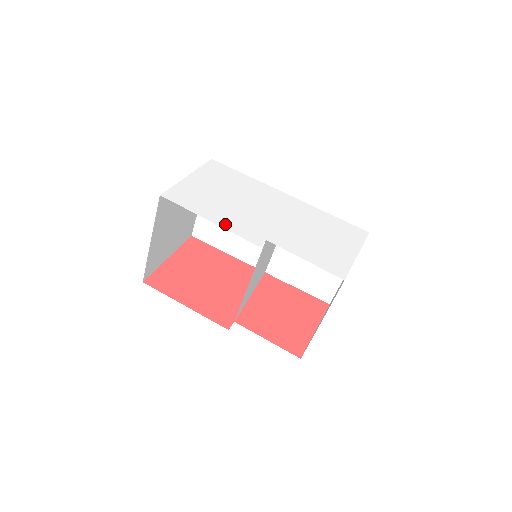
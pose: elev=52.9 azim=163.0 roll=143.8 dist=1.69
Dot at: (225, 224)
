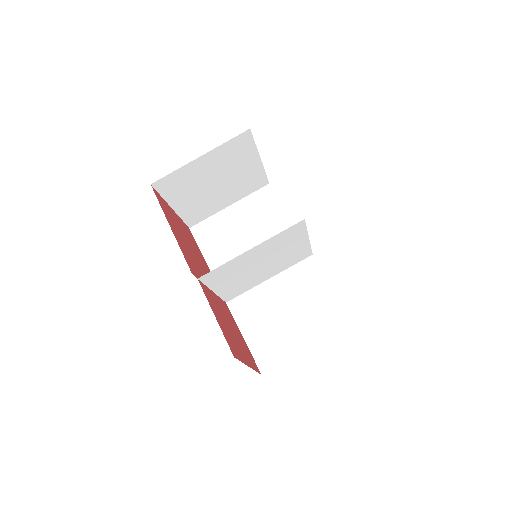
Dot at: occluded
